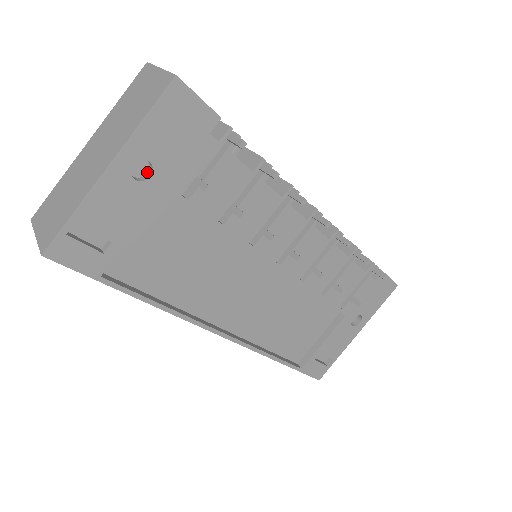
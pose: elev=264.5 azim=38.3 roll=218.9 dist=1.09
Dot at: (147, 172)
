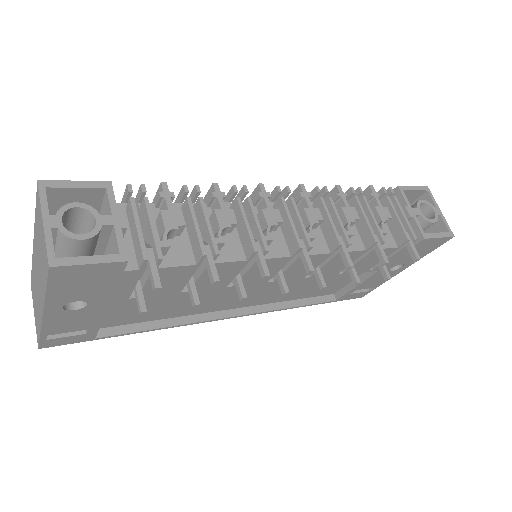
Dot at: occluded
